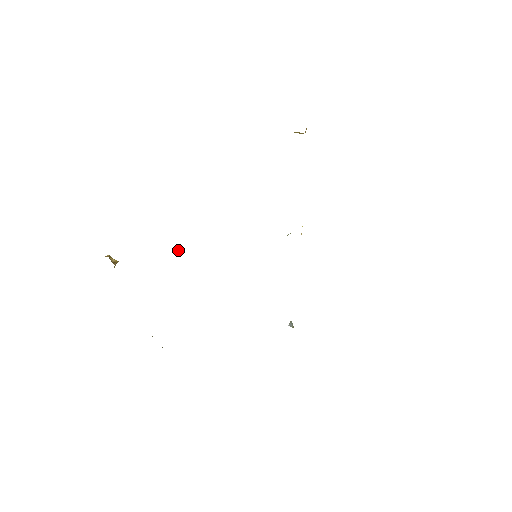
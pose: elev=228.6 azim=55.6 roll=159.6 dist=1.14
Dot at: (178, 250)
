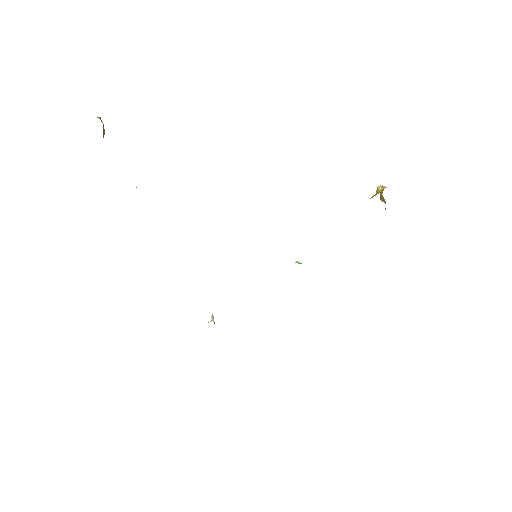
Dot at: occluded
